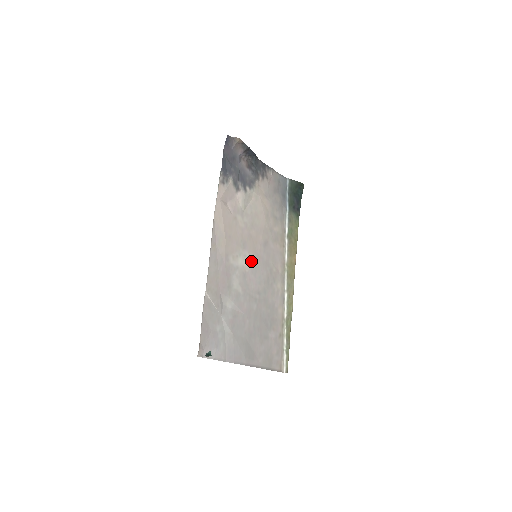
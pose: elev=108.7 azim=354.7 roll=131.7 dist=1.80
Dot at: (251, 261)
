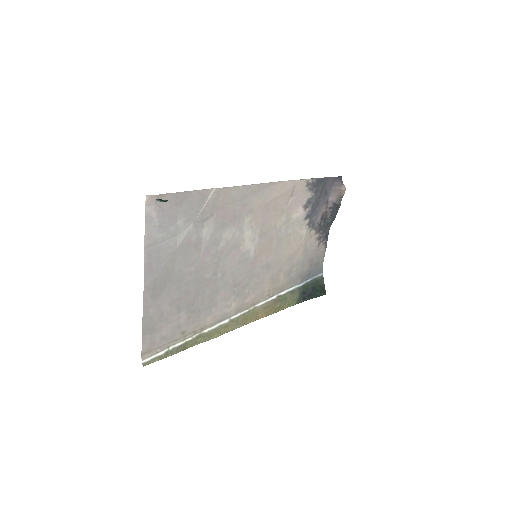
Dot at: (250, 251)
